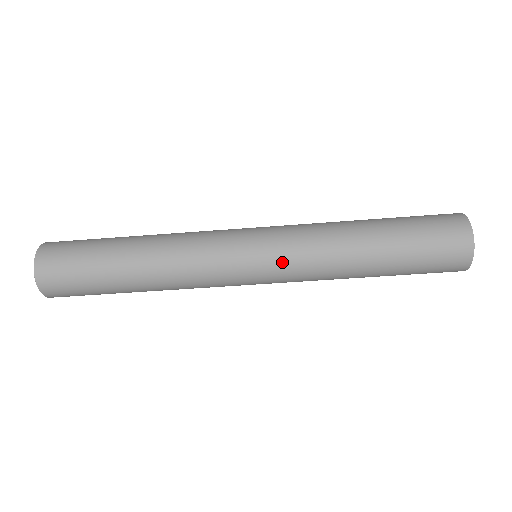
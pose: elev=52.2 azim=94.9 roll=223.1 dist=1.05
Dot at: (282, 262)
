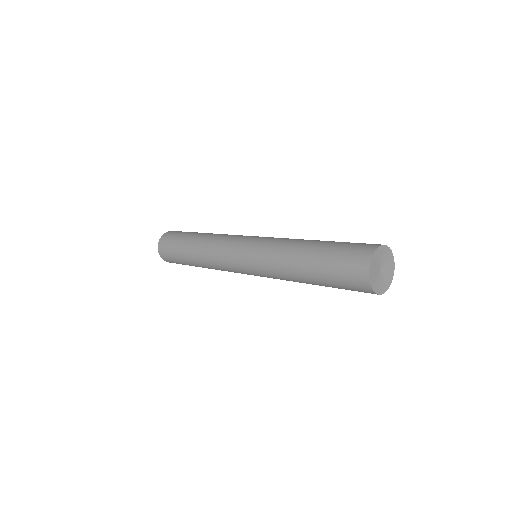
Dot at: (257, 271)
